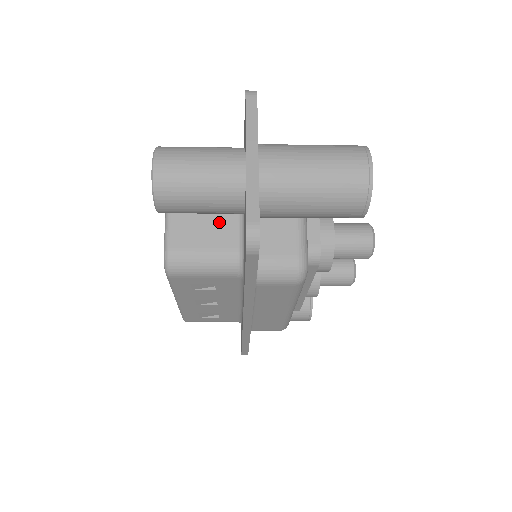
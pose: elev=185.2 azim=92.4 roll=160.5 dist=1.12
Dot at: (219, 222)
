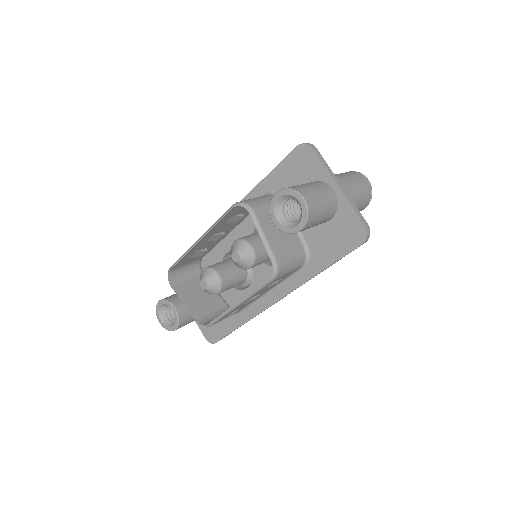
Dot at: occluded
